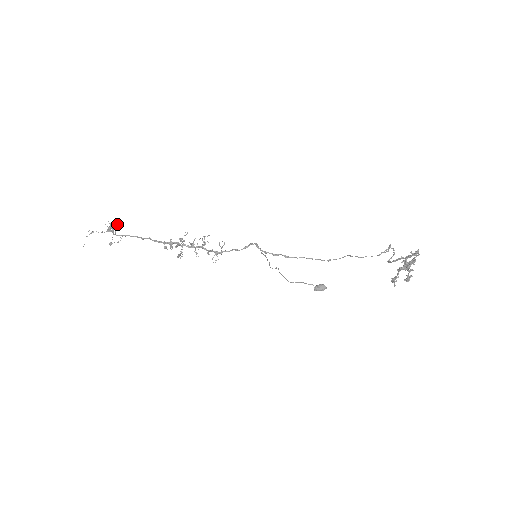
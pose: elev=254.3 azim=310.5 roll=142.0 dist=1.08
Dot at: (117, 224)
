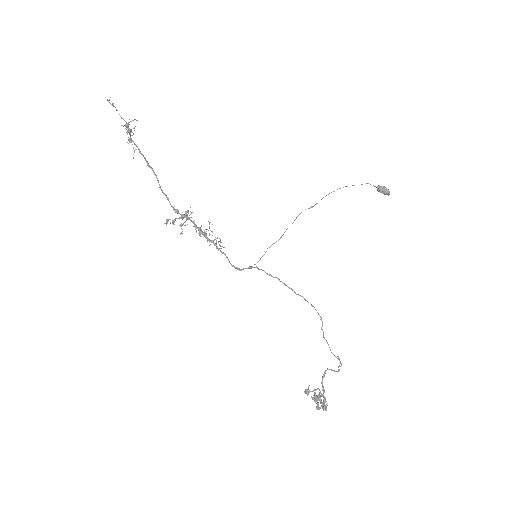
Dot at: (134, 130)
